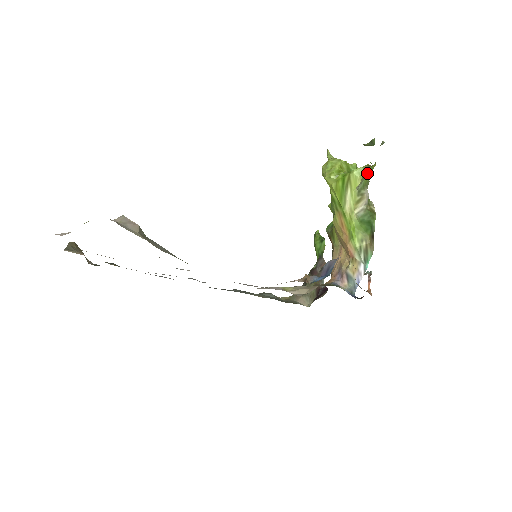
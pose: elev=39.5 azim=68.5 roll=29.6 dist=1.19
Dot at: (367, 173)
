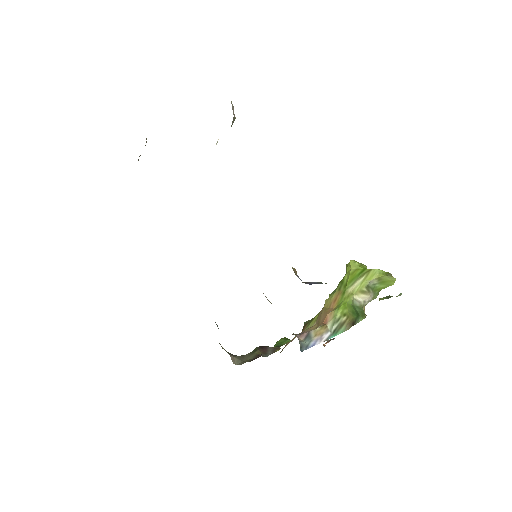
Dot at: (383, 283)
